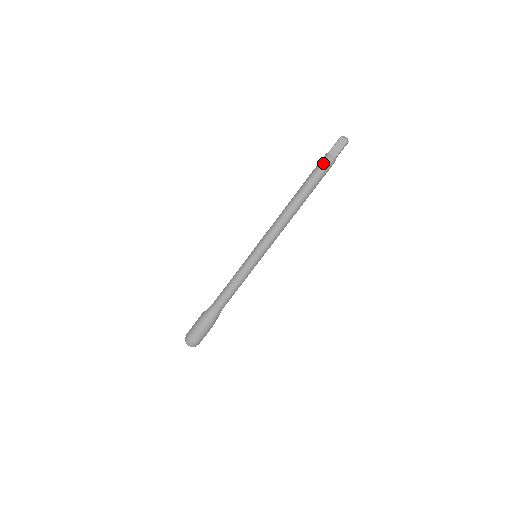
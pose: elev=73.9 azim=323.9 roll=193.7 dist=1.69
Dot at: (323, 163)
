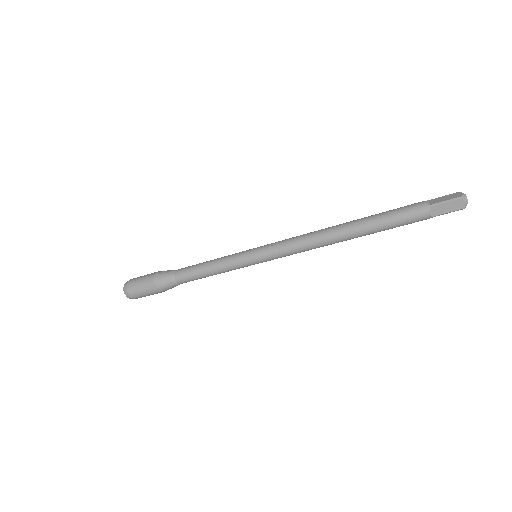
Dot at: (413, 214)
